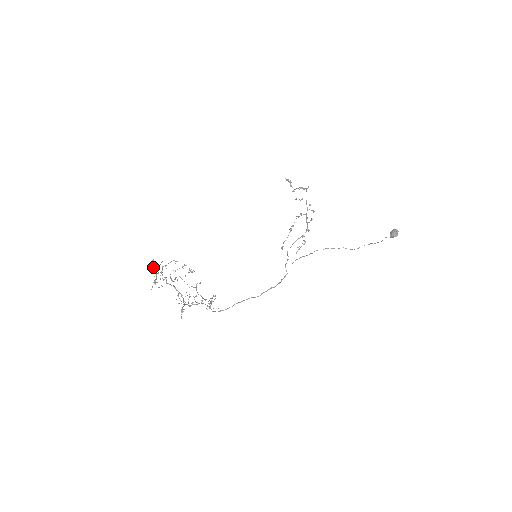
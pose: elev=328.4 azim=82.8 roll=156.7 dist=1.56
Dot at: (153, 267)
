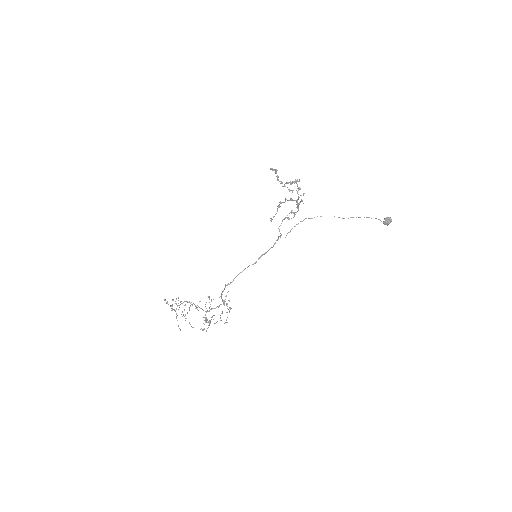
Dot at: occluded
